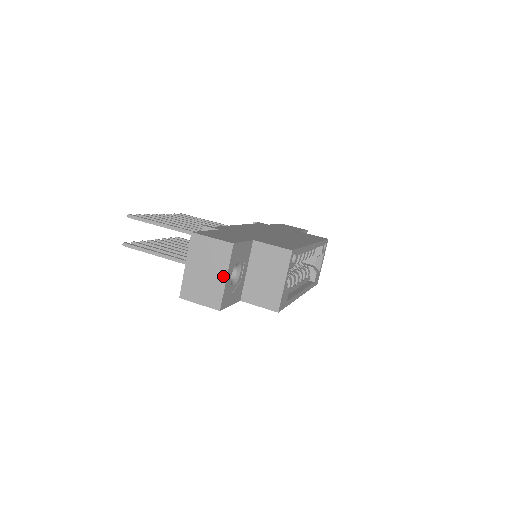
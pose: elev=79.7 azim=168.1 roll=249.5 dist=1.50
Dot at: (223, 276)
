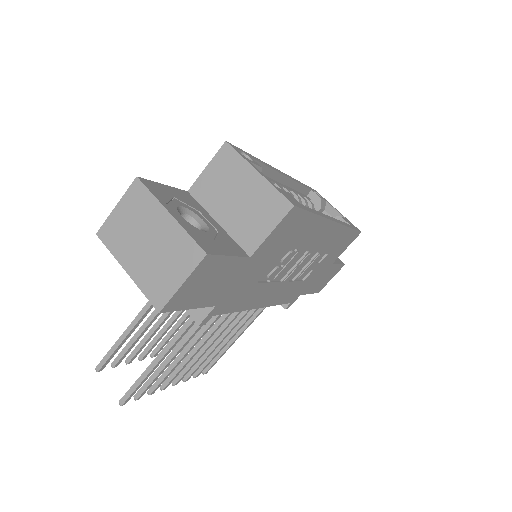
Dot at: (165, 218)
